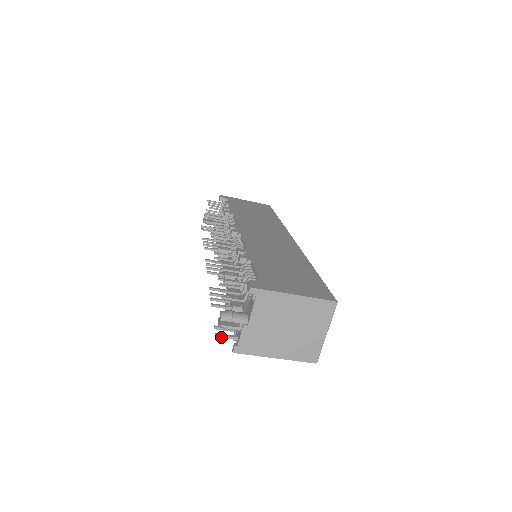
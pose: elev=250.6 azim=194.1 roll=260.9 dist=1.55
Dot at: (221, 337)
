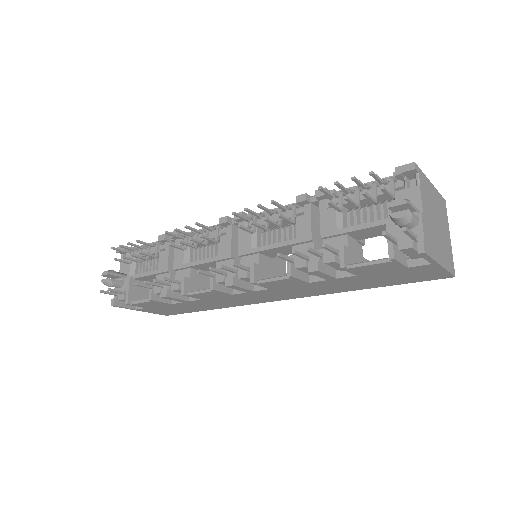
Dot at: (409, 232)
